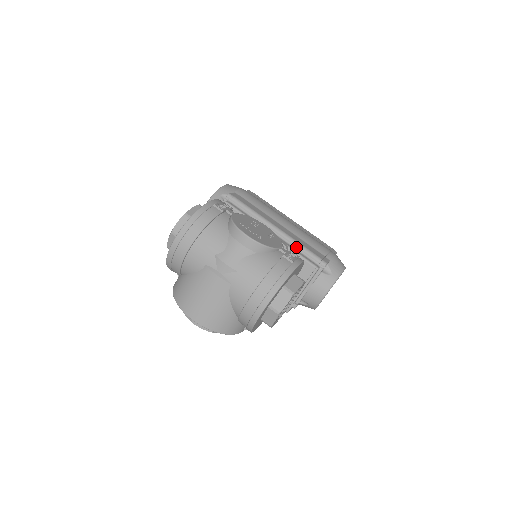
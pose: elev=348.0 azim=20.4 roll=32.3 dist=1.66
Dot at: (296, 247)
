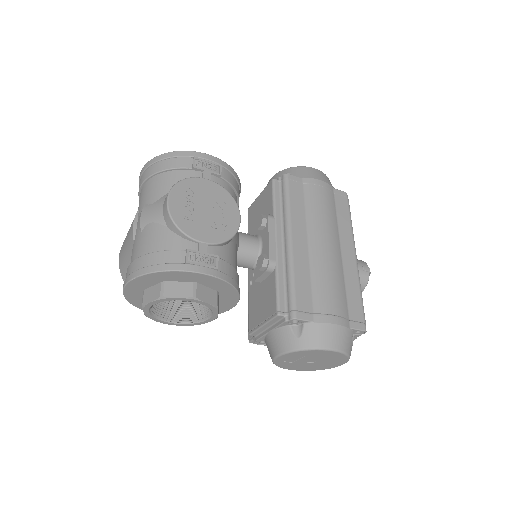
Dot at: (286, 274)
